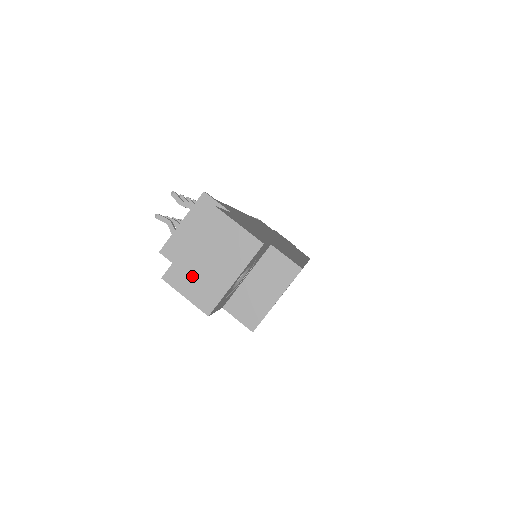
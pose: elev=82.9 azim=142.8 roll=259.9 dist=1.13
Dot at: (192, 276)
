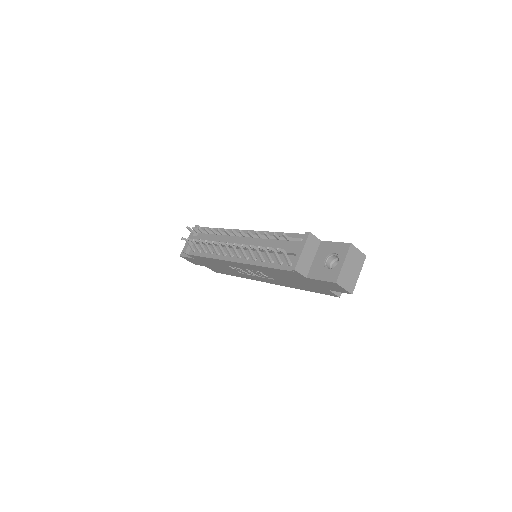
Dot at: (346, 278)
